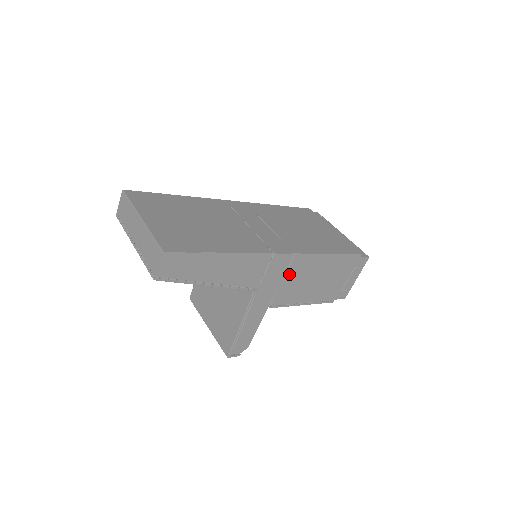
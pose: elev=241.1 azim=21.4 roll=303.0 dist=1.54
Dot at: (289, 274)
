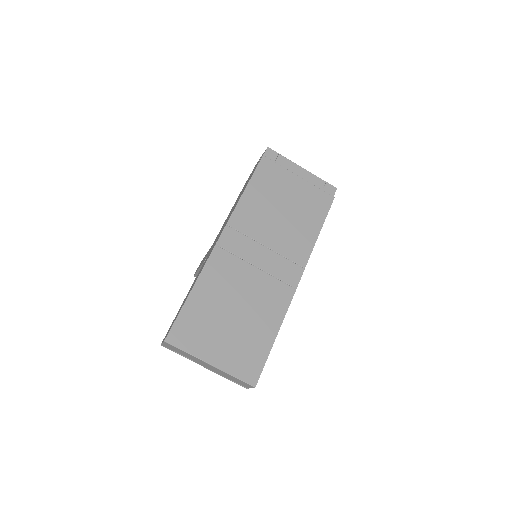
Dot at: occluded
